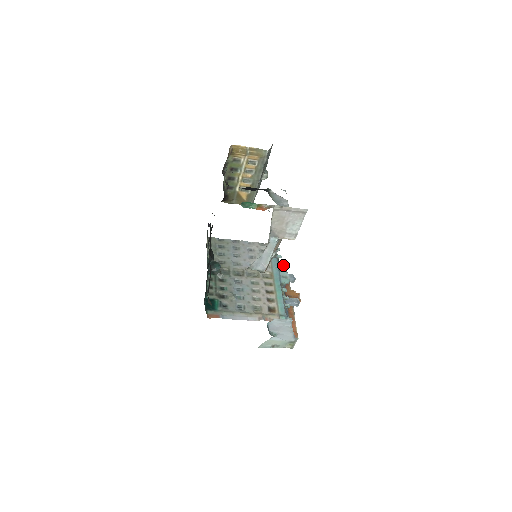
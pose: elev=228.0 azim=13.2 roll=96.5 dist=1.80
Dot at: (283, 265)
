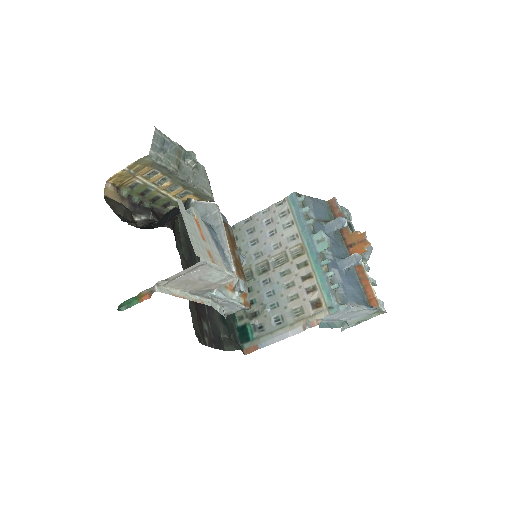
Dot at: (330, 199)
